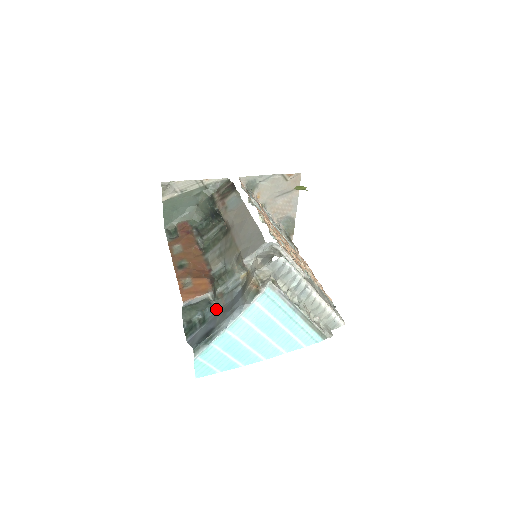
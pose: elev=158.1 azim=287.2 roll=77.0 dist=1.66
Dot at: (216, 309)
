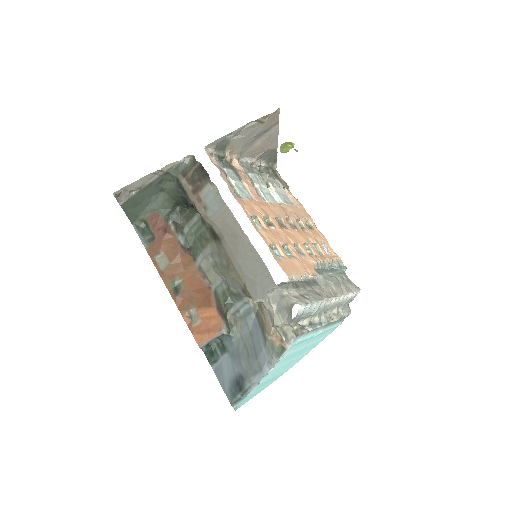
Dot at: (234, 339)
